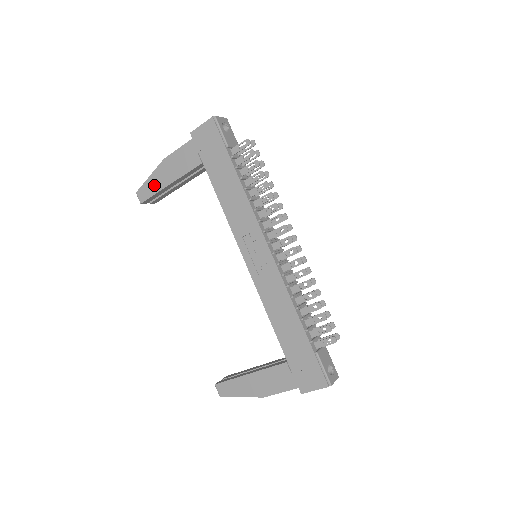
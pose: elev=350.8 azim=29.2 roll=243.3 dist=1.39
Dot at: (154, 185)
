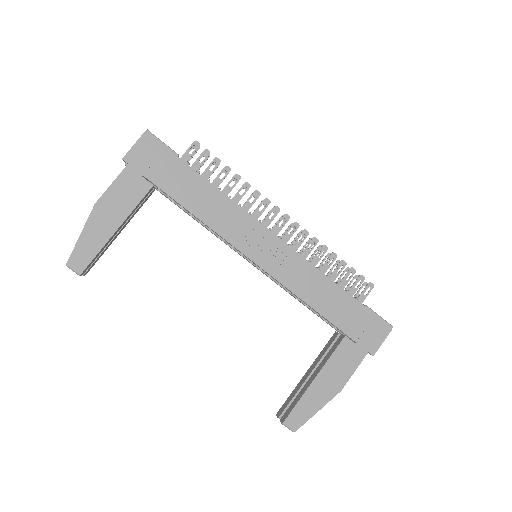
Dot at: (93, 241)
